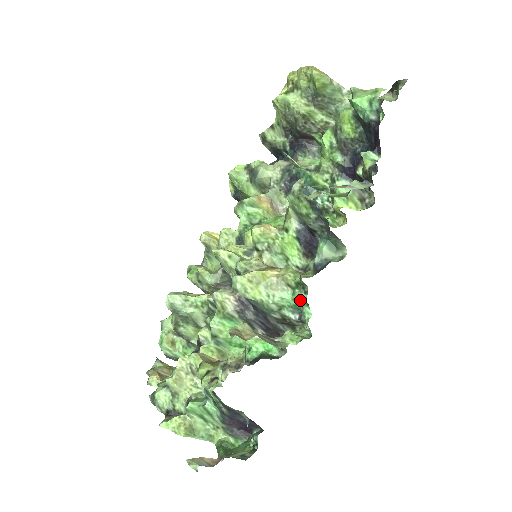
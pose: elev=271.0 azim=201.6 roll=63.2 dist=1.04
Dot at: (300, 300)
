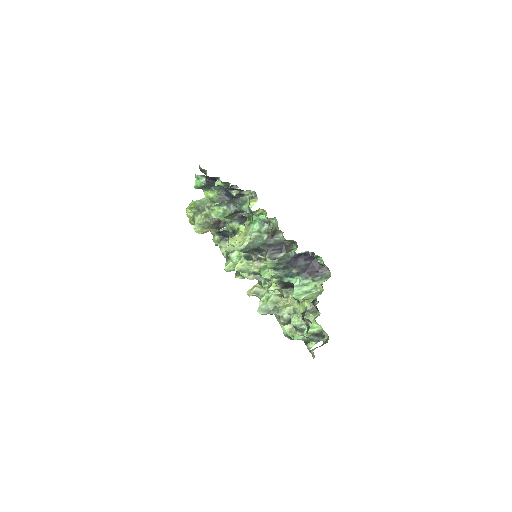
Dot at: (255, 219)
